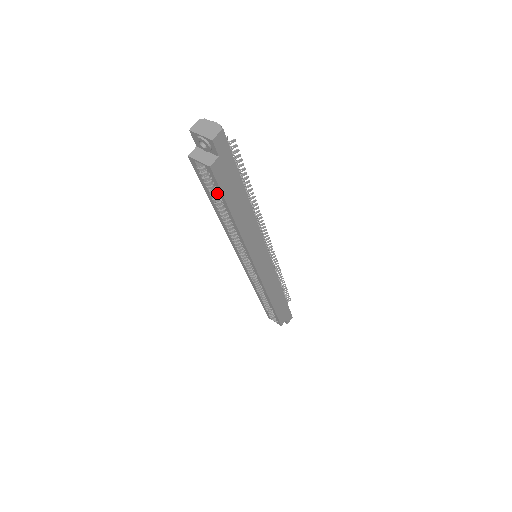
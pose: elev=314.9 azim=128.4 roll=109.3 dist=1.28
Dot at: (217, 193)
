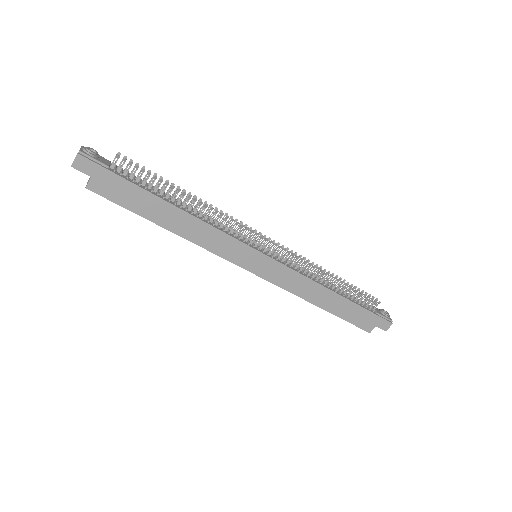
Dot at: occluded
